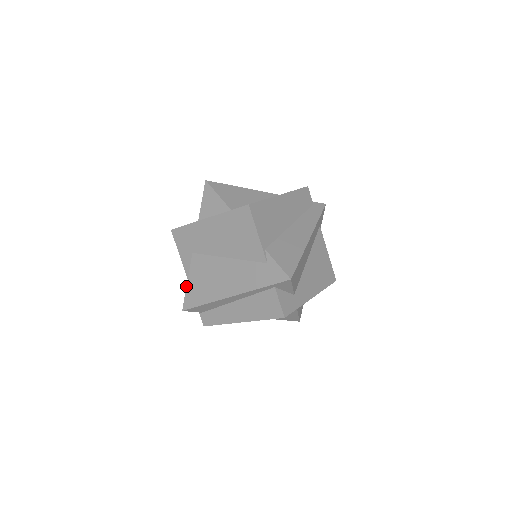
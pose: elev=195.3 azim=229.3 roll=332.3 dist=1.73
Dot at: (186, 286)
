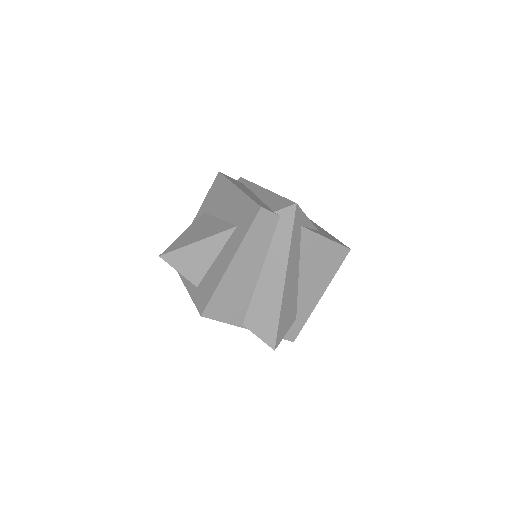
Dot at: occluded
